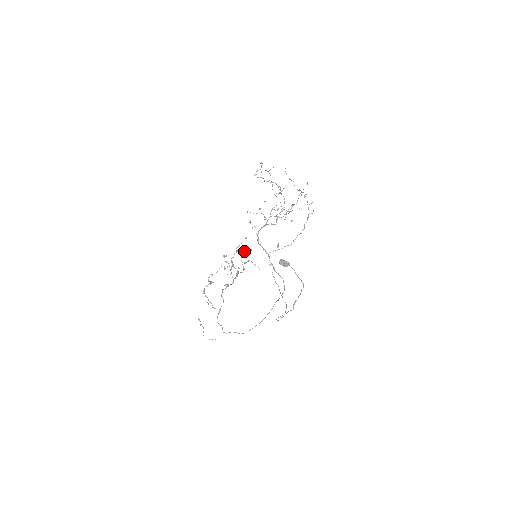
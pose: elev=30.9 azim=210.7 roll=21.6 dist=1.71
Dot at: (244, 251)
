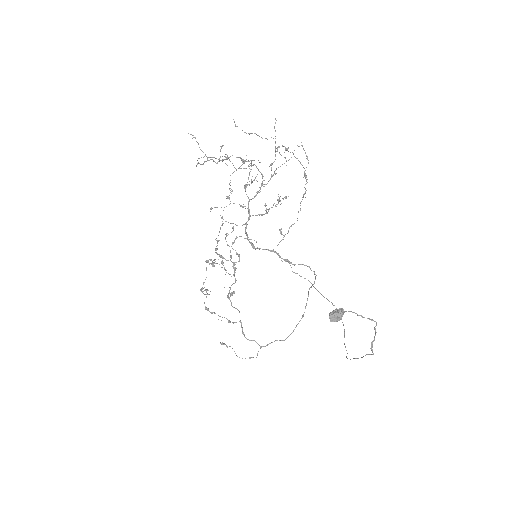
Dot at: (225, 234)
